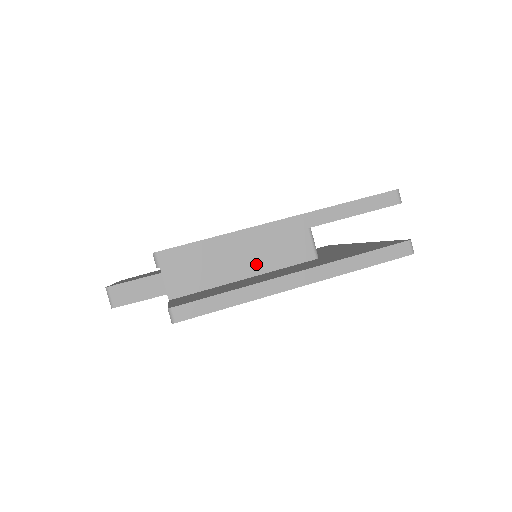
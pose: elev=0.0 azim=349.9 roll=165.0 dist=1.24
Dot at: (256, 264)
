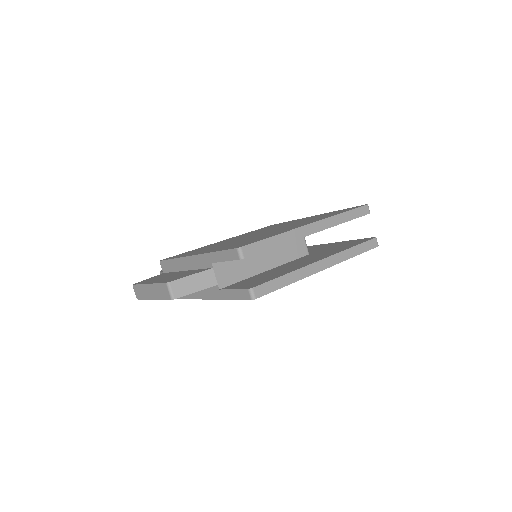
Dot at: (273, 259)
